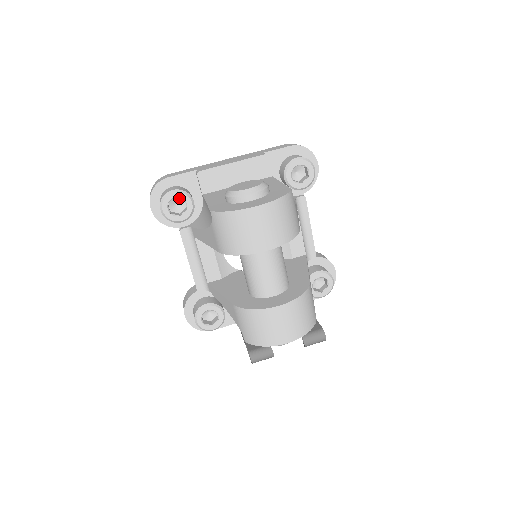
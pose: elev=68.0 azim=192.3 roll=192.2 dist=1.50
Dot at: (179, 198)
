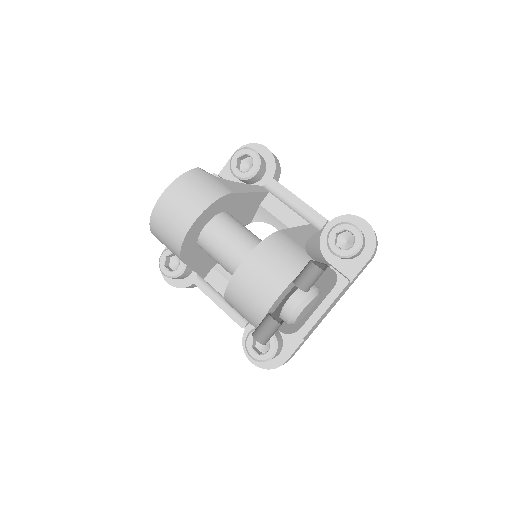
Dot at: (176, 257)
